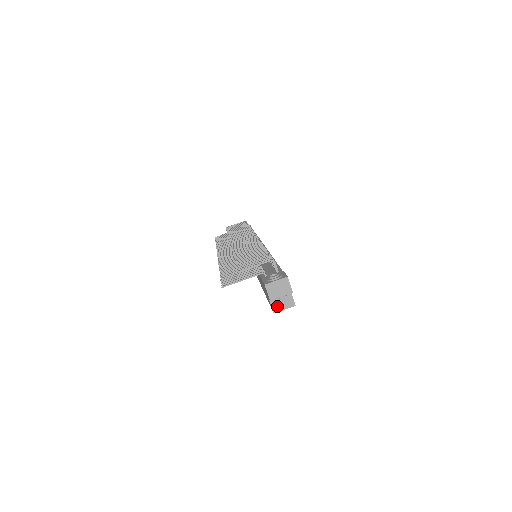
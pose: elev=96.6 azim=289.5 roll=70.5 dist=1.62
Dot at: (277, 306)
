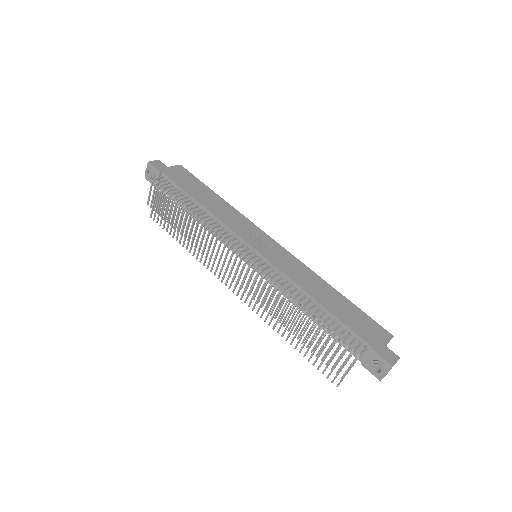
Dot at: occluded
